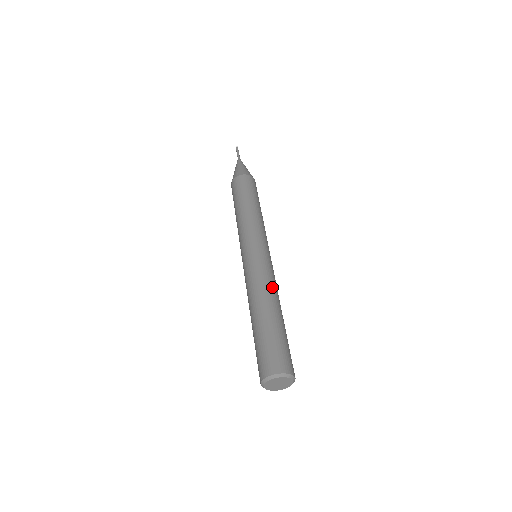
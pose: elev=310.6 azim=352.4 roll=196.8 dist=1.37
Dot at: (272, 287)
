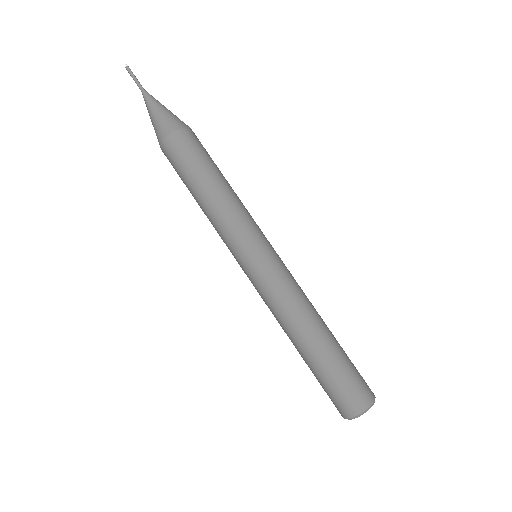
Dot at: (308, 299)
